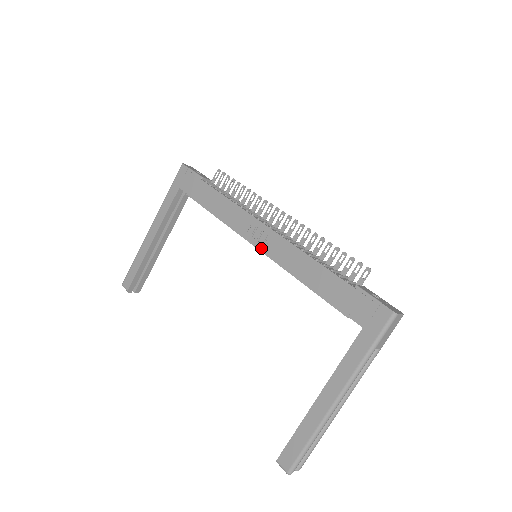
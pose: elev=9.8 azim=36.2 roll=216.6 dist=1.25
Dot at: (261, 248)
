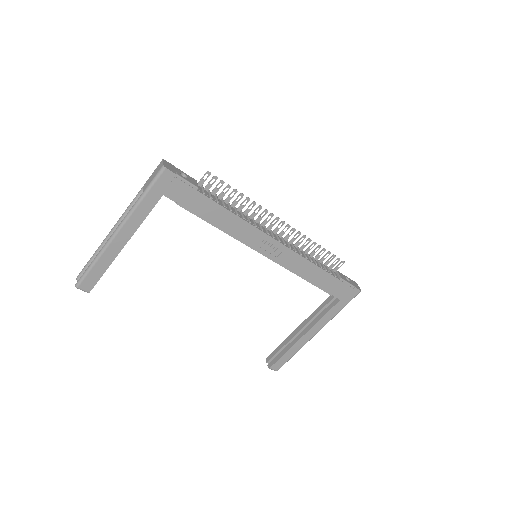
Dot at: (270, 257)
